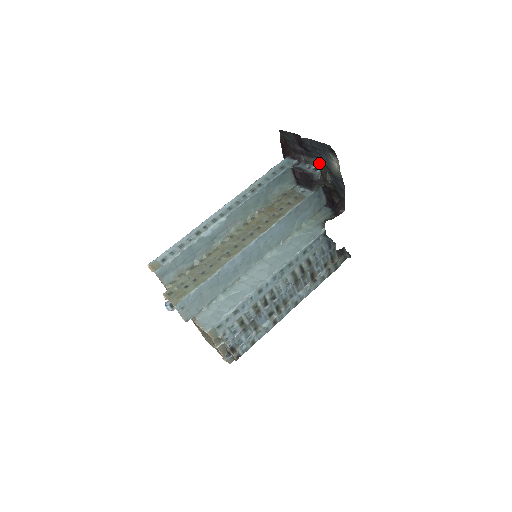
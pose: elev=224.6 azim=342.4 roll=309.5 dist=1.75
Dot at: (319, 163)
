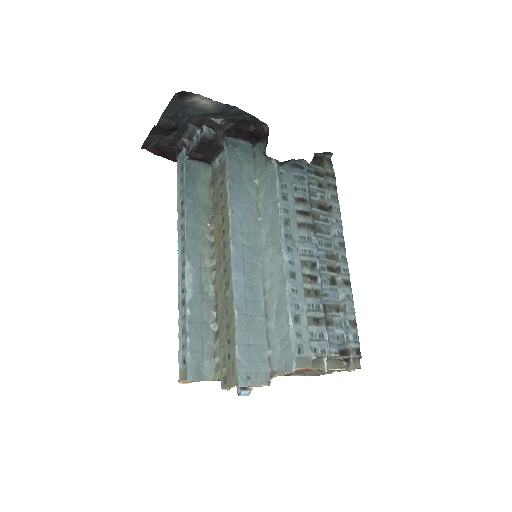
Dot at: (196, 122)
